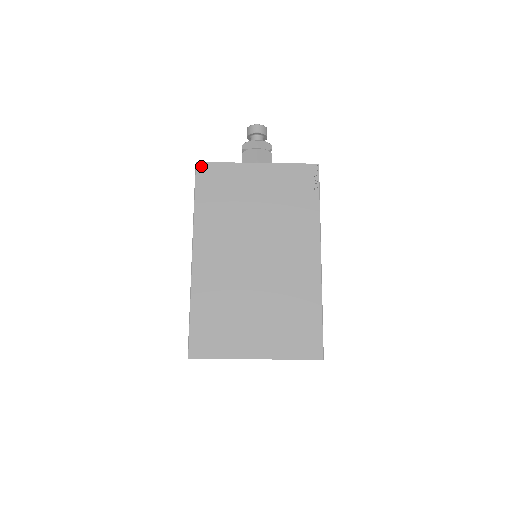
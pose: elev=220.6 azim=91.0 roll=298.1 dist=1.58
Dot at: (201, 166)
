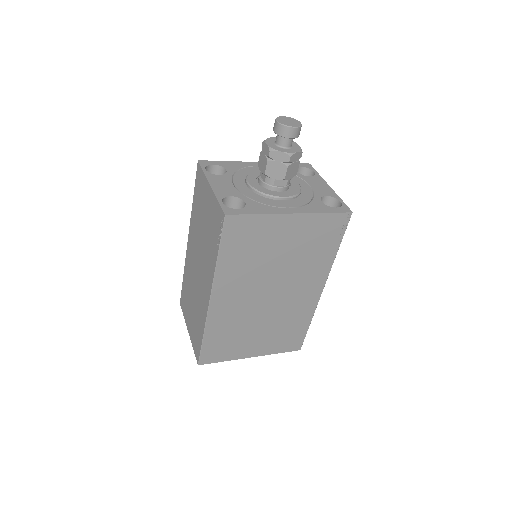
Dot at: (231, 219)
